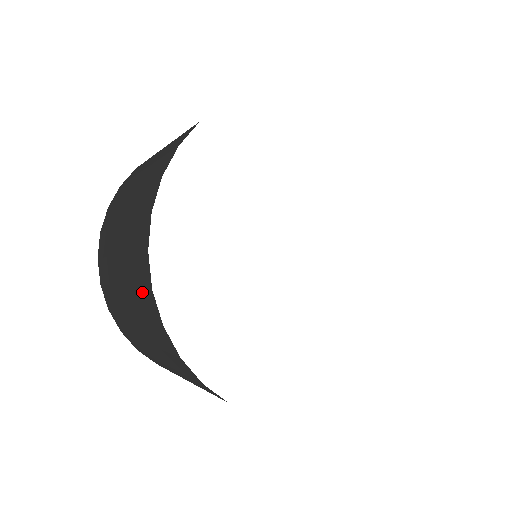
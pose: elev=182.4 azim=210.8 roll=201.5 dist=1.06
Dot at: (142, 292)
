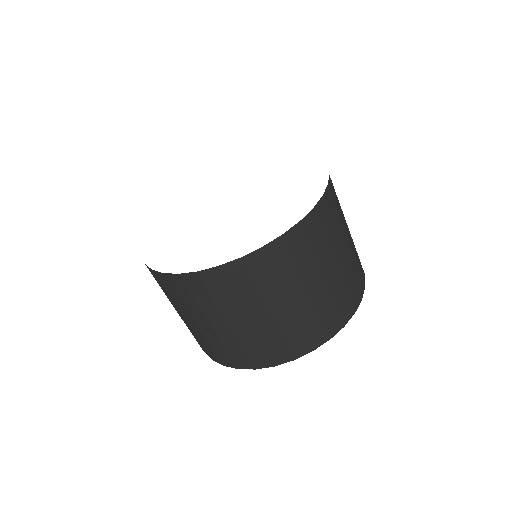
Dot at: occluded
